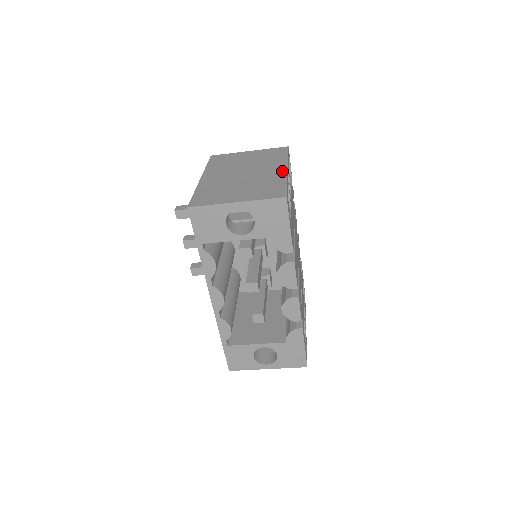
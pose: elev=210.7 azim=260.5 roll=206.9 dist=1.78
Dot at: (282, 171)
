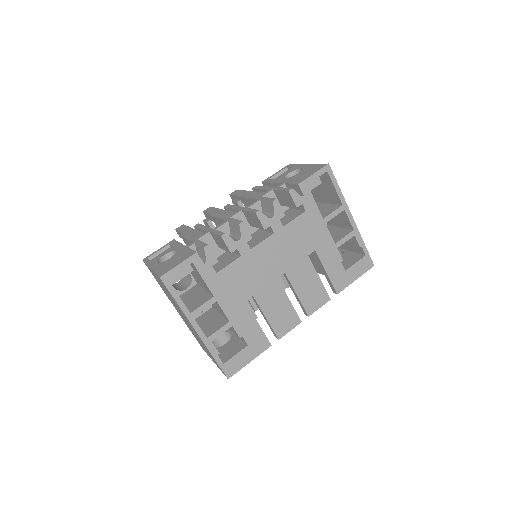
Dot at: (197, 334)
